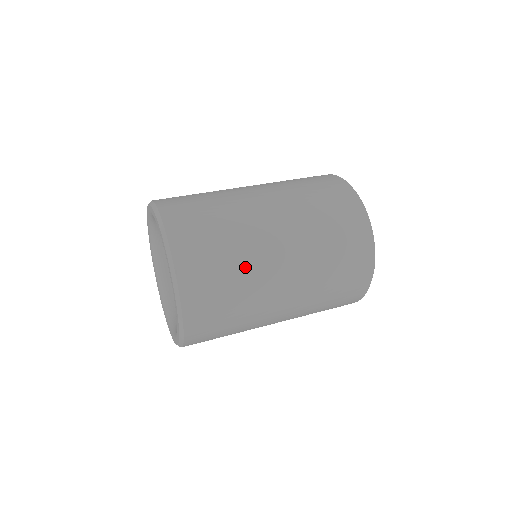
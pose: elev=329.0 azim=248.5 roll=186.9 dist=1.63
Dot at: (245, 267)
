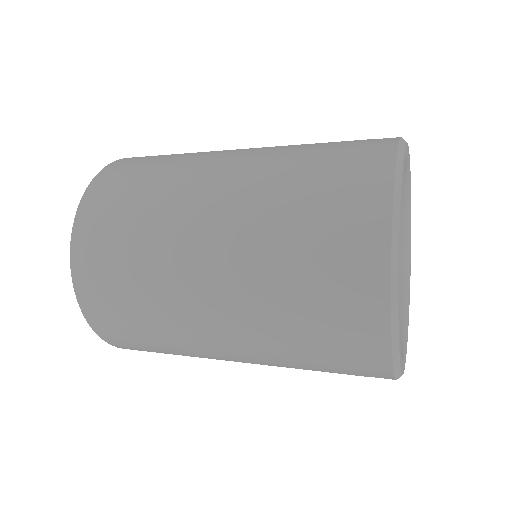
Dot at: (154, 225)
